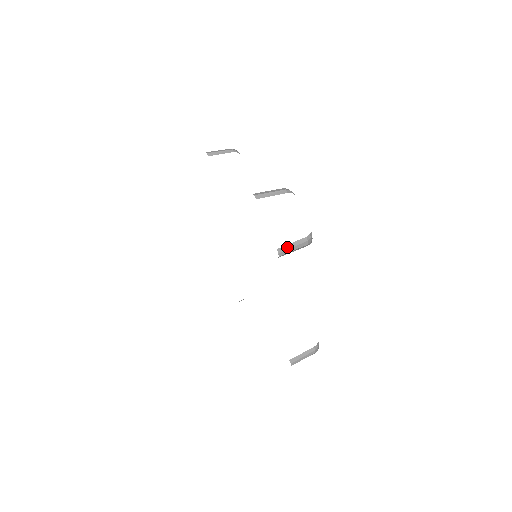
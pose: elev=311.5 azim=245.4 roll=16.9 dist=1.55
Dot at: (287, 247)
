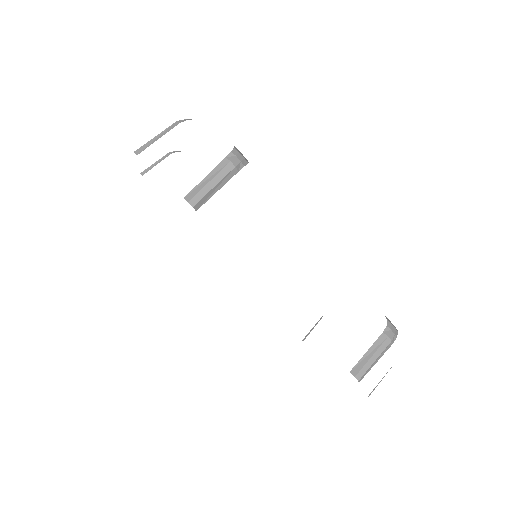
Dot at: (199, 187)
